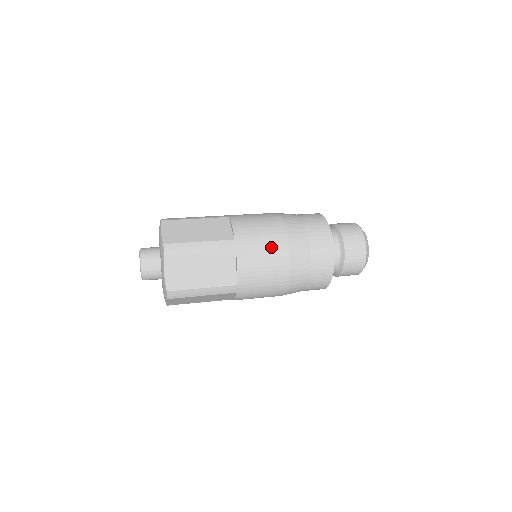
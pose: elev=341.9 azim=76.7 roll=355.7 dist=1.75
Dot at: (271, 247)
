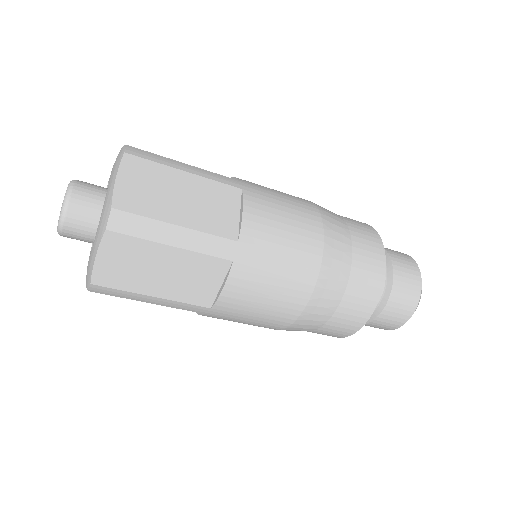
Dot at: (294, 205)
